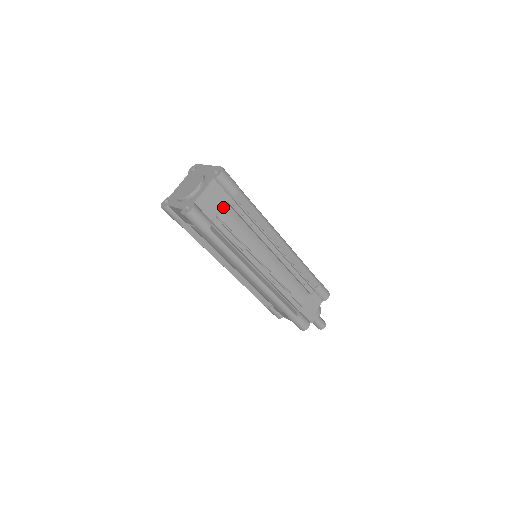
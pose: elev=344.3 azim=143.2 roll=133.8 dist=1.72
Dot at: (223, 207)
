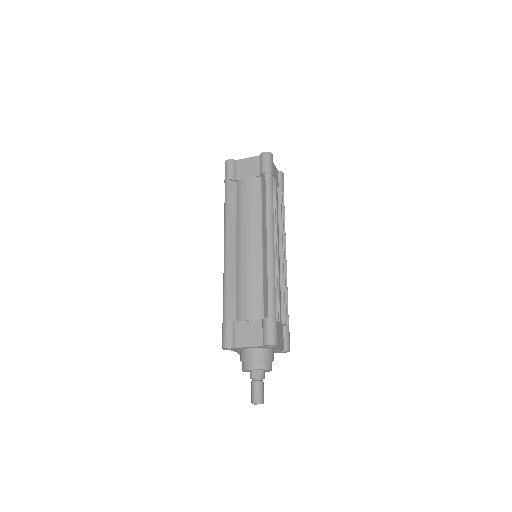
Dot at: (276, 185)
